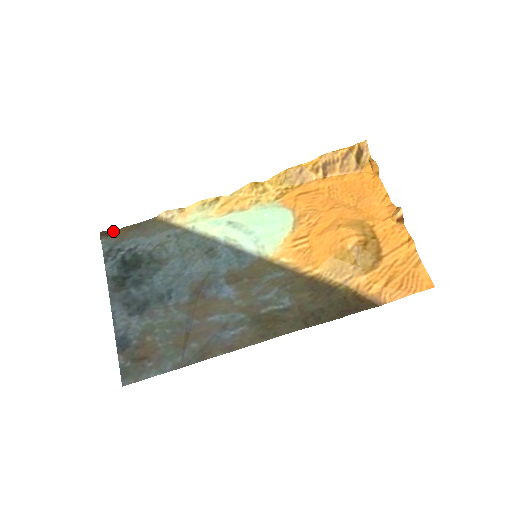
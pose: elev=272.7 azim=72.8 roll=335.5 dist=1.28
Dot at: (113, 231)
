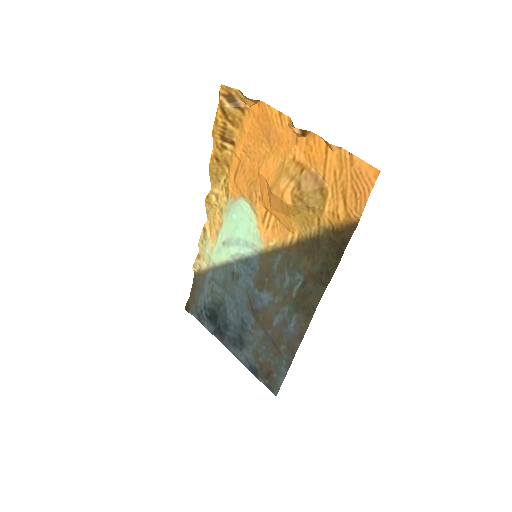
Dot at: (189, 301)
